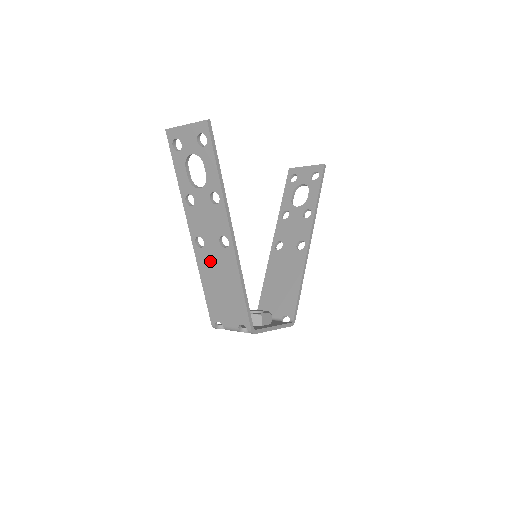
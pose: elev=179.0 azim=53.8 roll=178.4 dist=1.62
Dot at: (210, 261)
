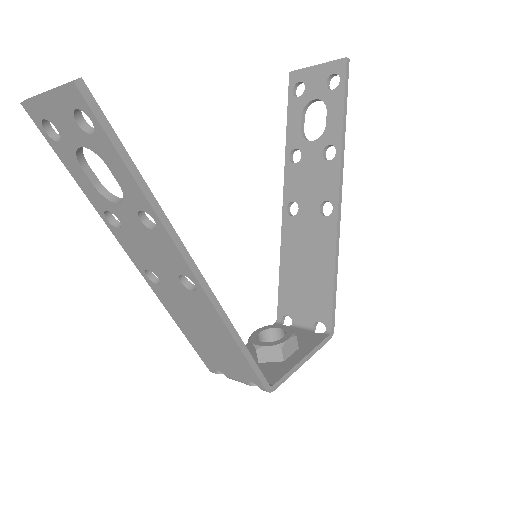
Dot at: (177, 303)
